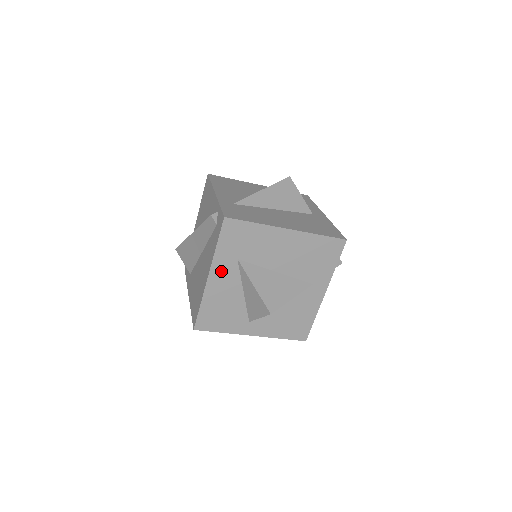
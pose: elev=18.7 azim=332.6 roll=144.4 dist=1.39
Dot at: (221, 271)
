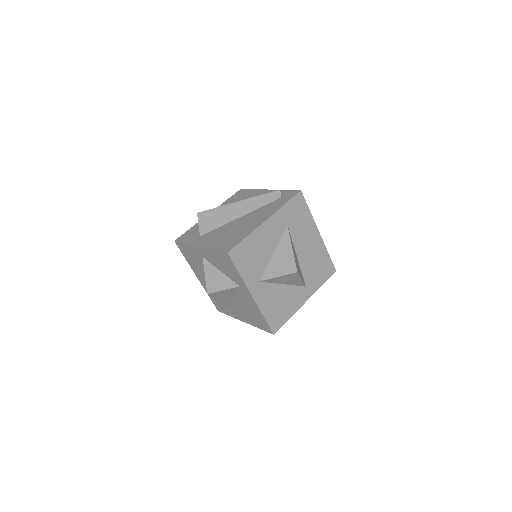
Dot at: (275, 224)
